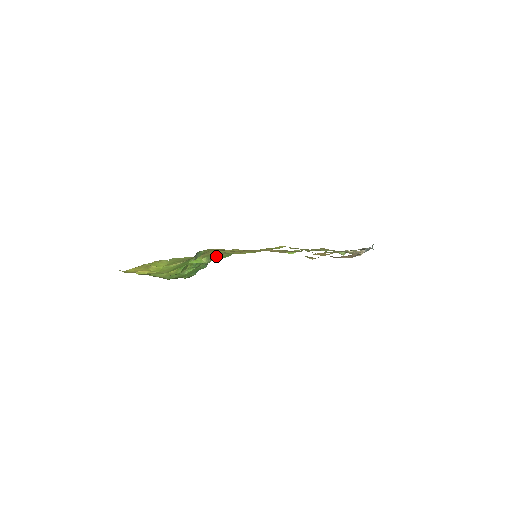
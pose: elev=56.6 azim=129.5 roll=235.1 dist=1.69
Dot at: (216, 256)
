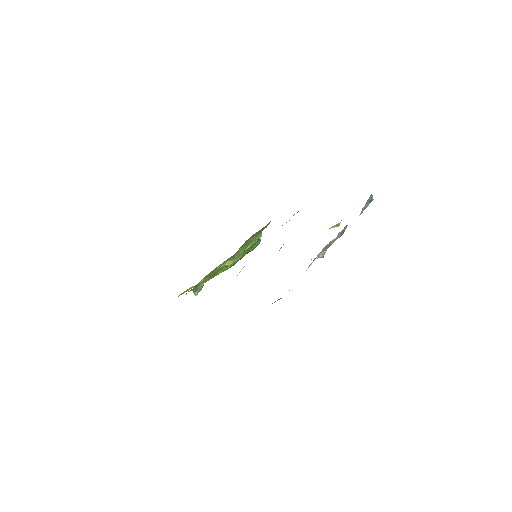
Dot at: occluded
